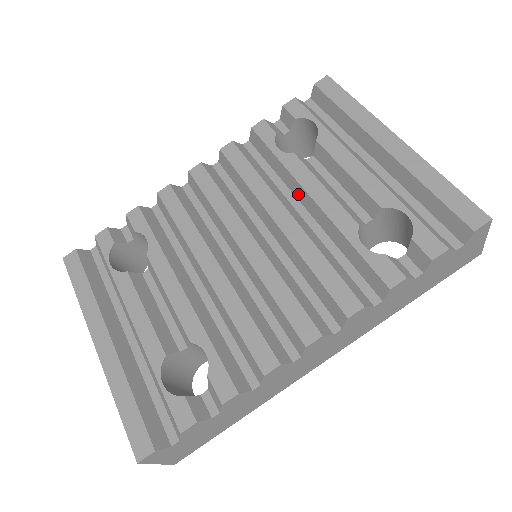
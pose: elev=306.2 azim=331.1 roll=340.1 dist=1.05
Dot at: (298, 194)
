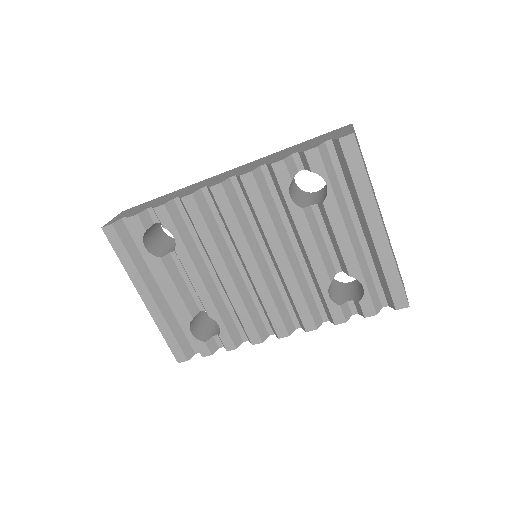
Dot at: (297, 237)
